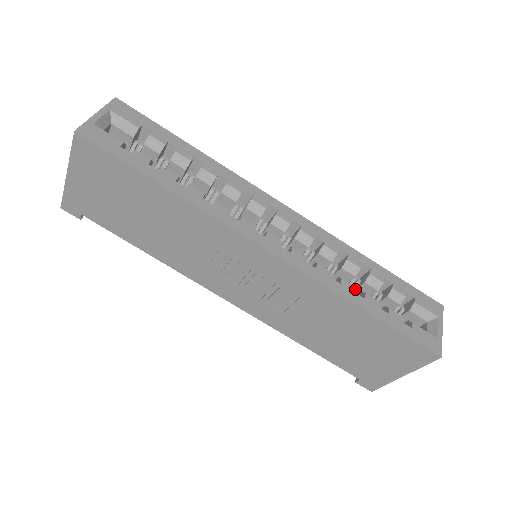
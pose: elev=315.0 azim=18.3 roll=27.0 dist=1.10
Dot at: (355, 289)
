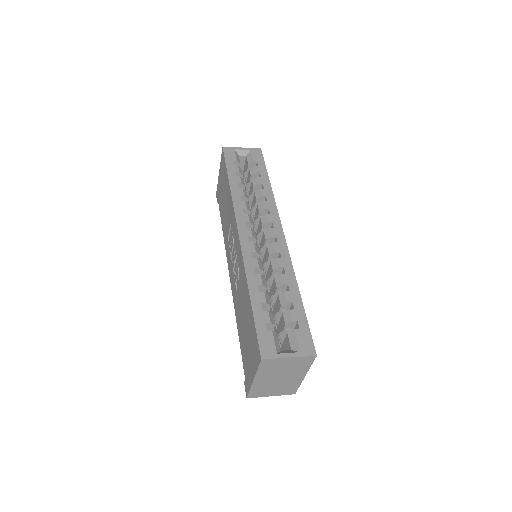
Dot at: (261, 284)
